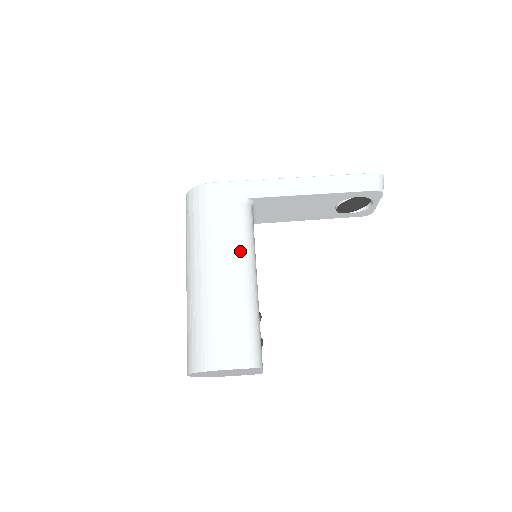
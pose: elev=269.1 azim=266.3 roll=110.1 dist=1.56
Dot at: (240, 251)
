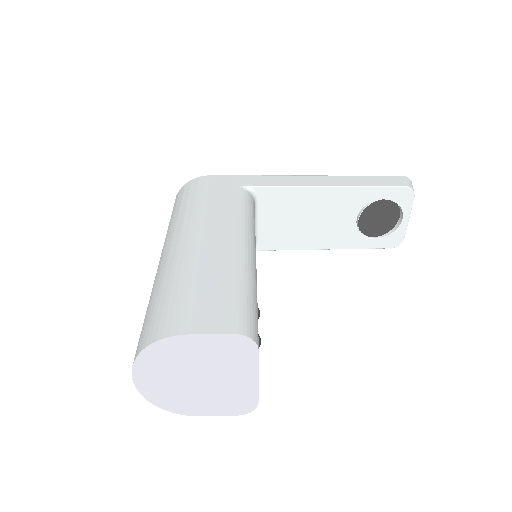
Dot at: (235, 222)
